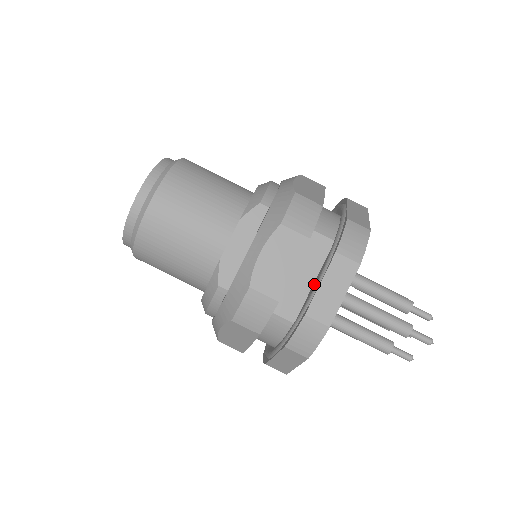
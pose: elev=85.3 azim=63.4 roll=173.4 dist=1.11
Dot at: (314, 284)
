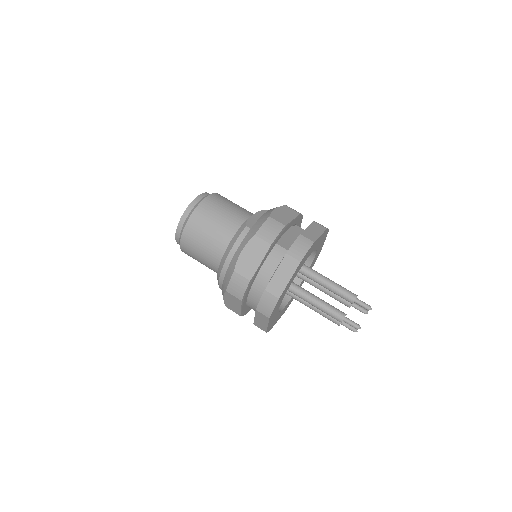
Dot at: occluded
